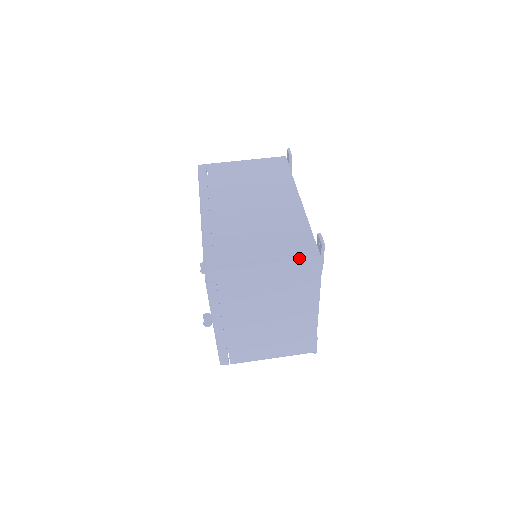
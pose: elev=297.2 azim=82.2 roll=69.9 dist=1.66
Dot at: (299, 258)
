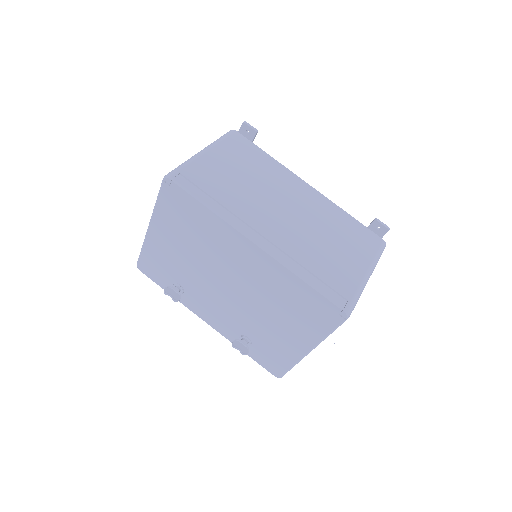
Dot at: (377, 250)
